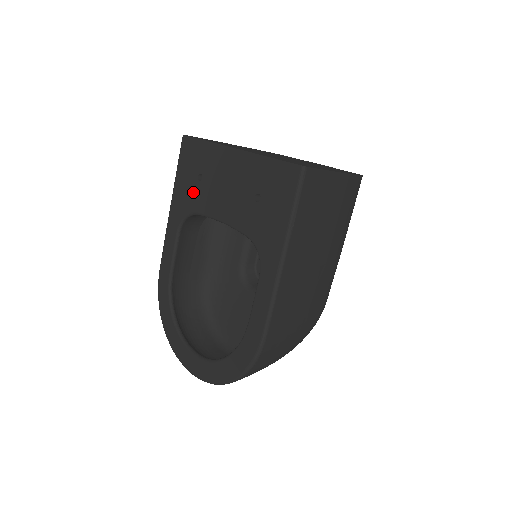
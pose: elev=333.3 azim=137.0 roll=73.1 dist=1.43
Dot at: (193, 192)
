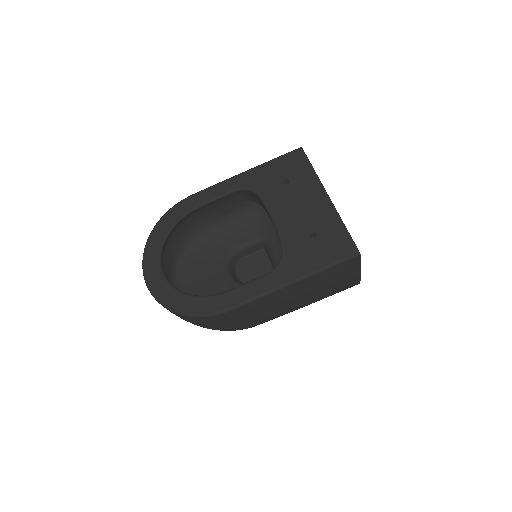
Dot at: (272, 183)
